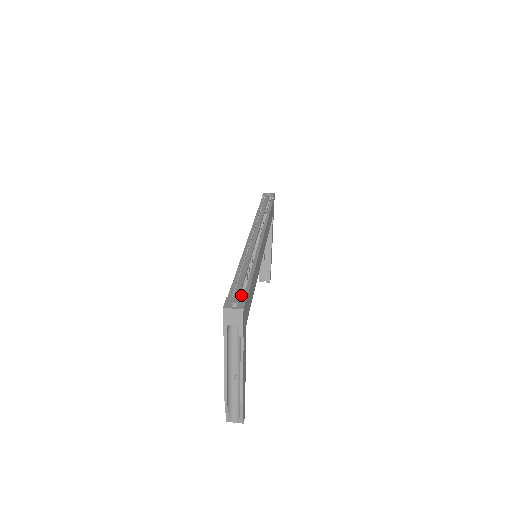
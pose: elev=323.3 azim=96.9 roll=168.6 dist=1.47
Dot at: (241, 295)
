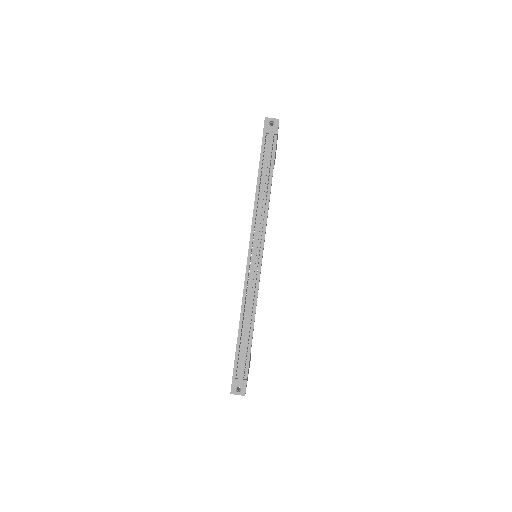
Dot at: (243, 372)
